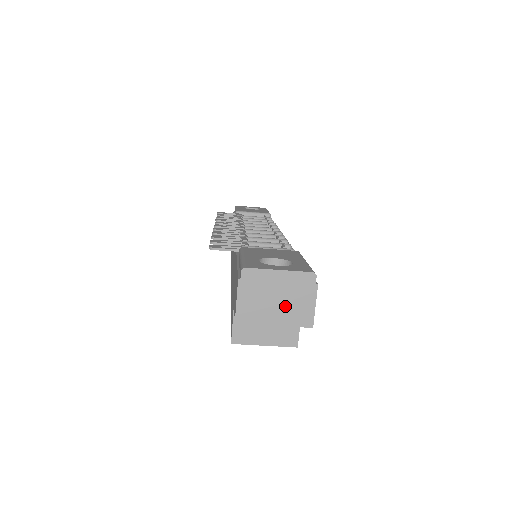
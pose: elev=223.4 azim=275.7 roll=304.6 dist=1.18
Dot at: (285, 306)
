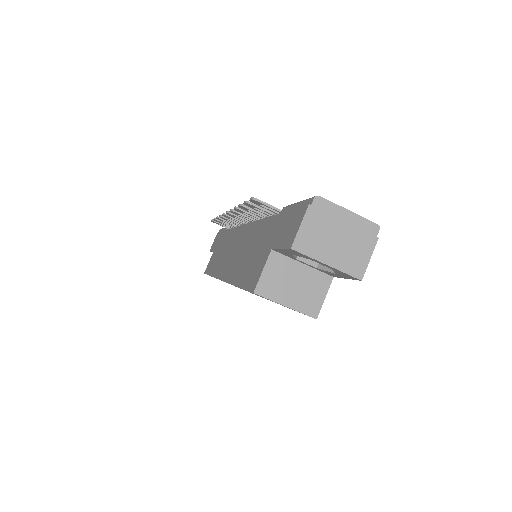
Dot at: (343, 248)
